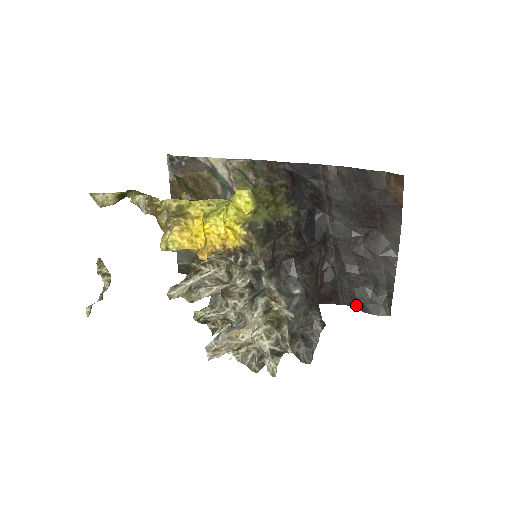
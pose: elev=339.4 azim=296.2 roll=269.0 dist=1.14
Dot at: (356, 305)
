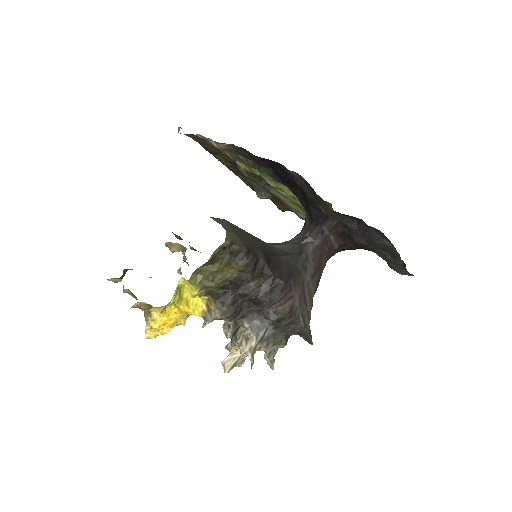
Dot at: occluded
